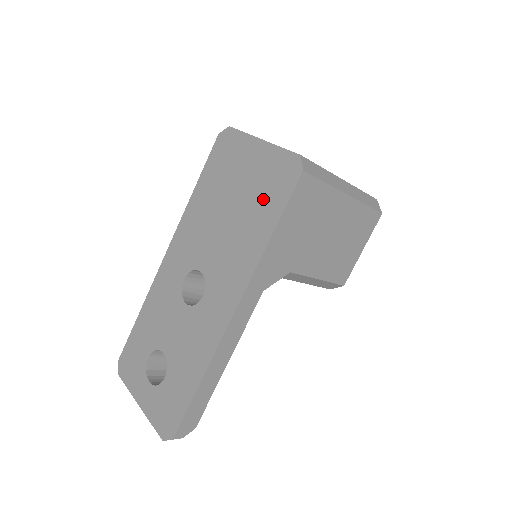
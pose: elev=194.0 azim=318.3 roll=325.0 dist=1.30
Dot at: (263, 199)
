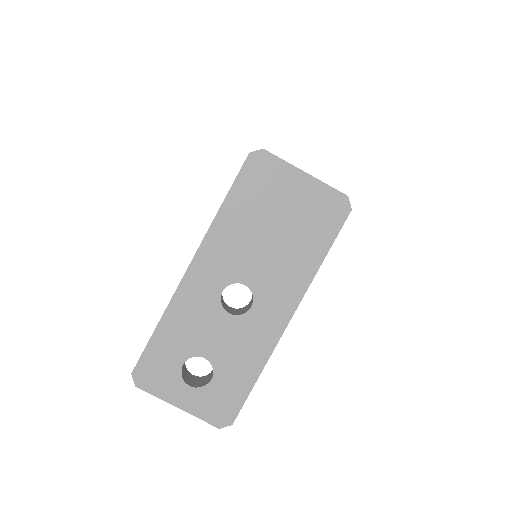
Dot at: (313, 227)
